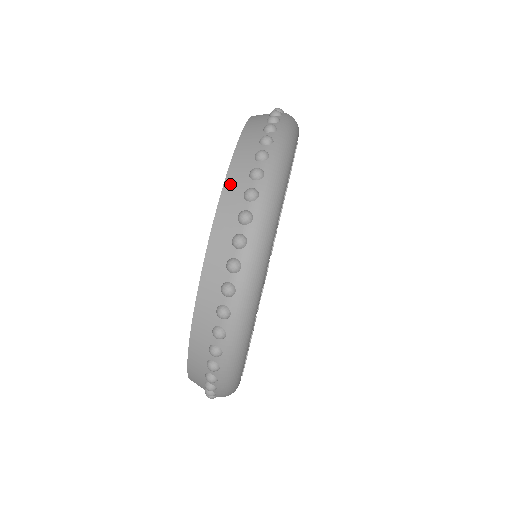
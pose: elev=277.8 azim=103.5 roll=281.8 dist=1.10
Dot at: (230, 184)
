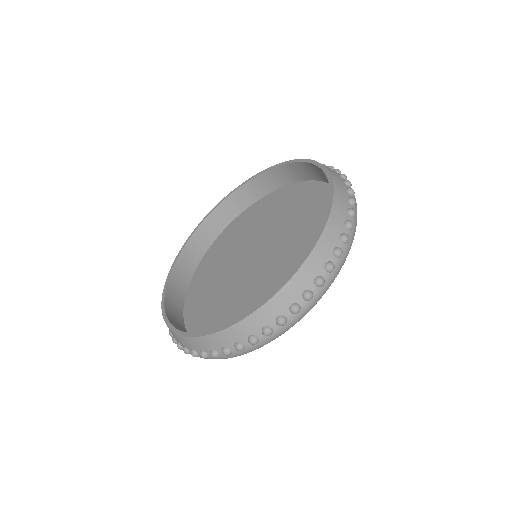
Dot at: (175, 336)
